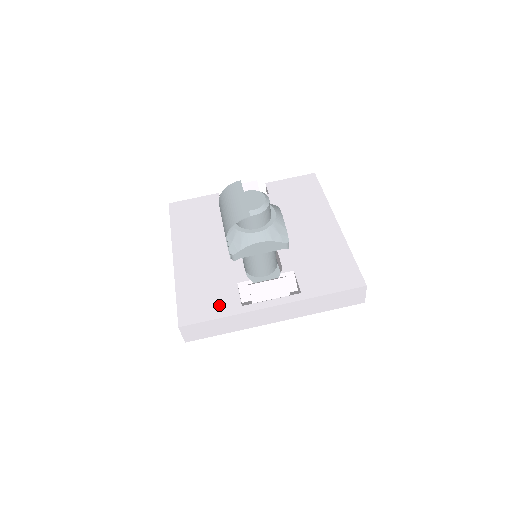
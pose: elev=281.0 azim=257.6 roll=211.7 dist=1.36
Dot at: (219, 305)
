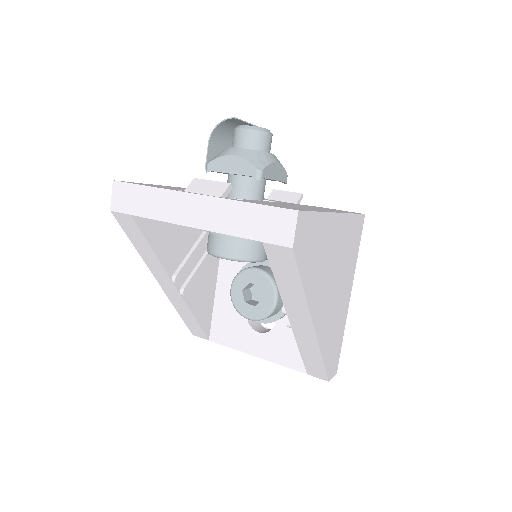
Dot at: occluded
